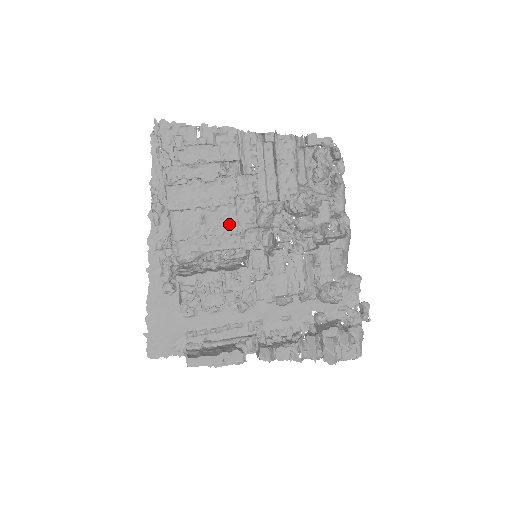
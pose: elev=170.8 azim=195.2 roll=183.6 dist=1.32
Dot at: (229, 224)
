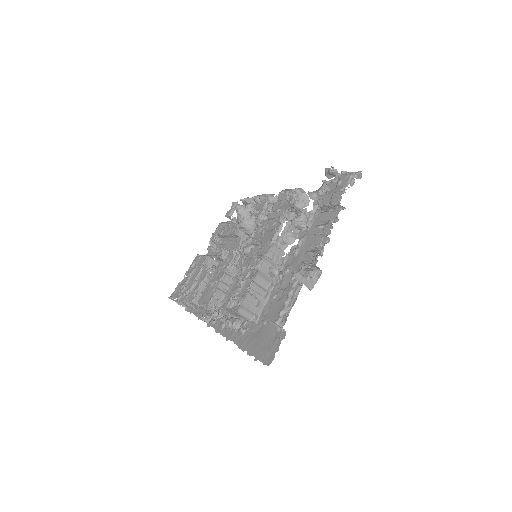
Dot at: (224, 268)
